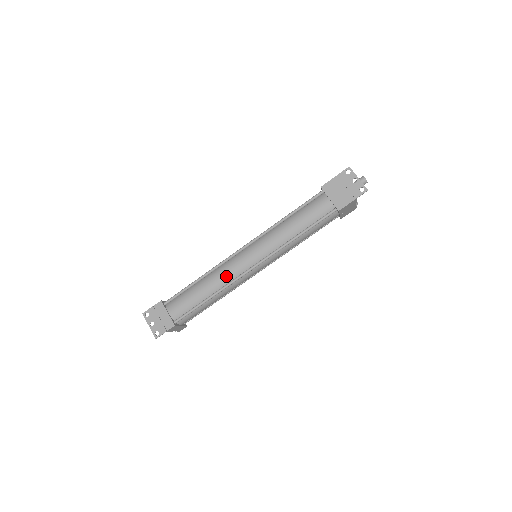
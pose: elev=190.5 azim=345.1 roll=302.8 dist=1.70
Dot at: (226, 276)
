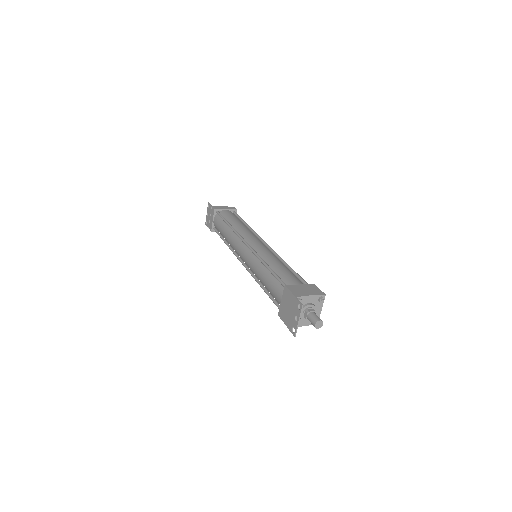
Dot at: (233, 245)
